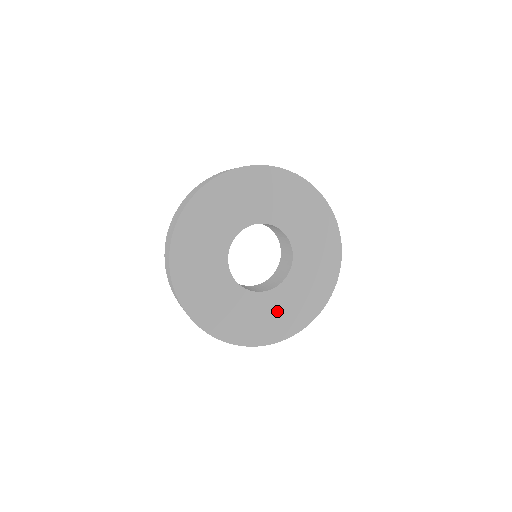
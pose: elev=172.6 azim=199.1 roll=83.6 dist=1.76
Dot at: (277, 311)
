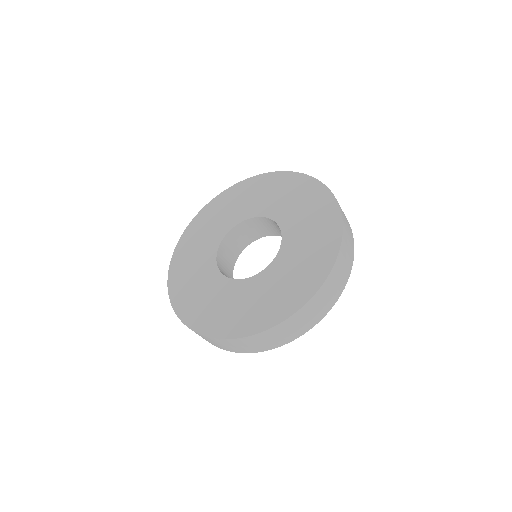
Dot at: (241, 303)
